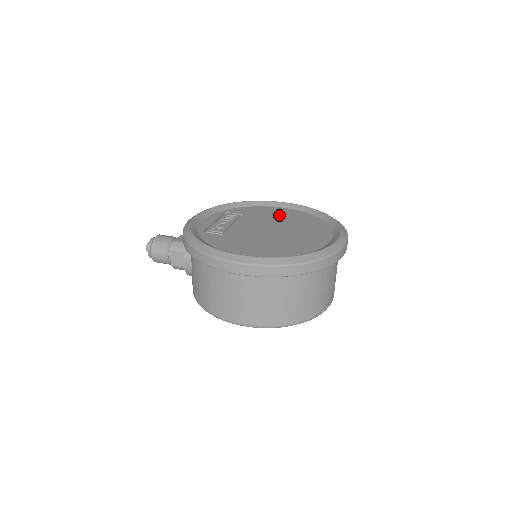
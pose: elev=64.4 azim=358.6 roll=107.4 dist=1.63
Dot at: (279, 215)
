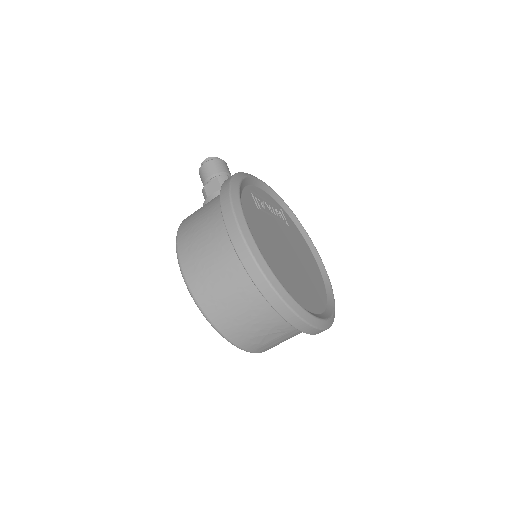
Dot at: (307, 259)
